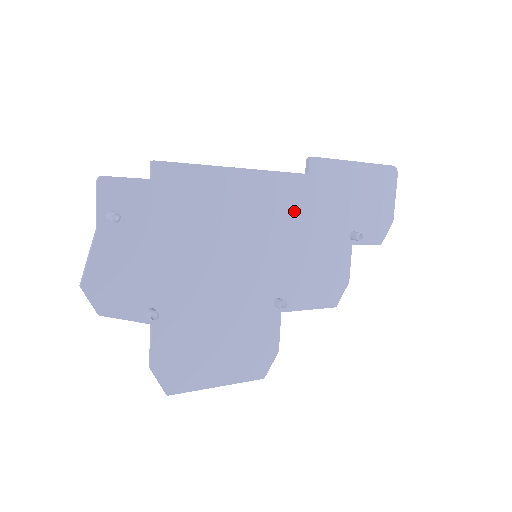
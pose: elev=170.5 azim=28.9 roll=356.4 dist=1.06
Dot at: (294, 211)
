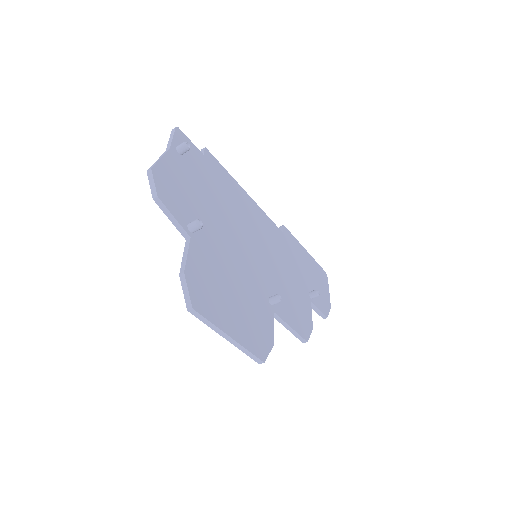
Dot at: (277, 247)
